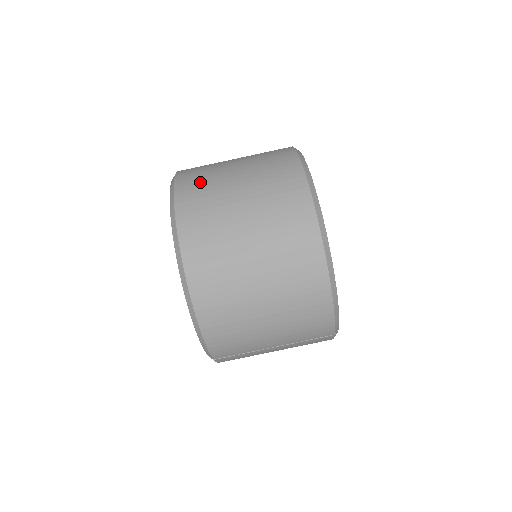
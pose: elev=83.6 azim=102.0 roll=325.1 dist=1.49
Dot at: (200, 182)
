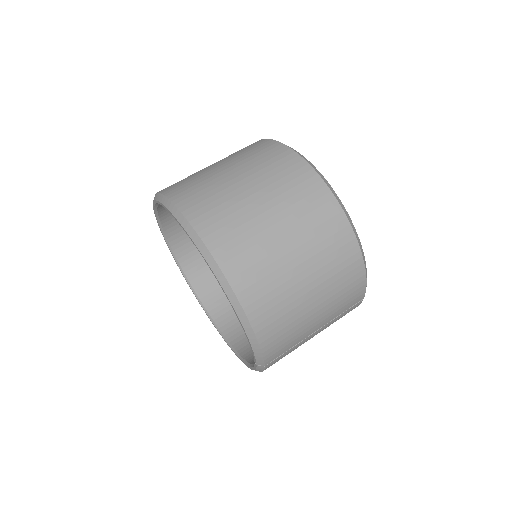
Dot at: (198, 190)
